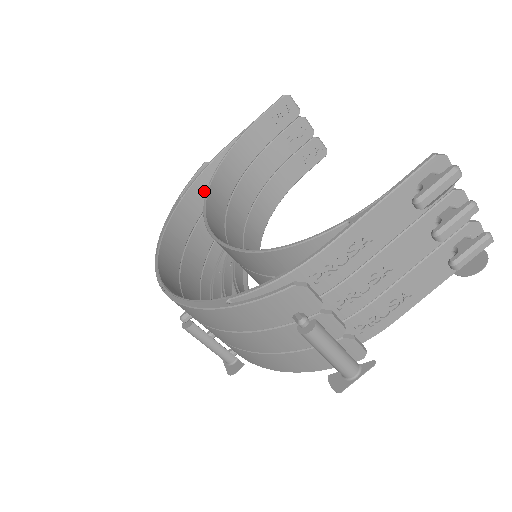
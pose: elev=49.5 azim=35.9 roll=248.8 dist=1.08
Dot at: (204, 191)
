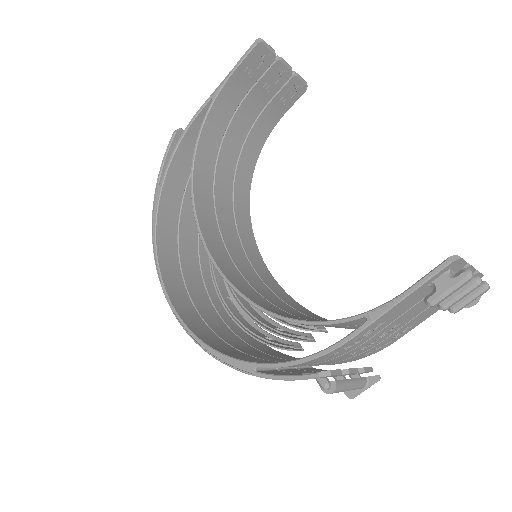
Dot at: (182, 167)
